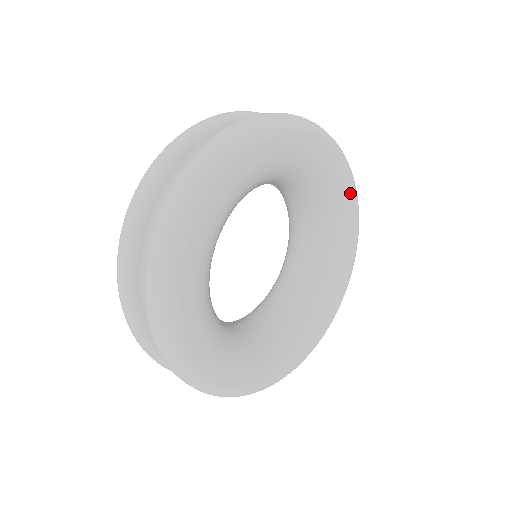
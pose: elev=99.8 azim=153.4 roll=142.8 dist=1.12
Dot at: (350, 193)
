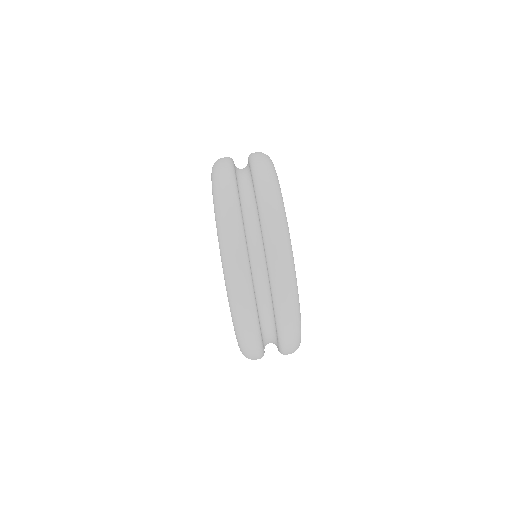
Dot at: occluded
